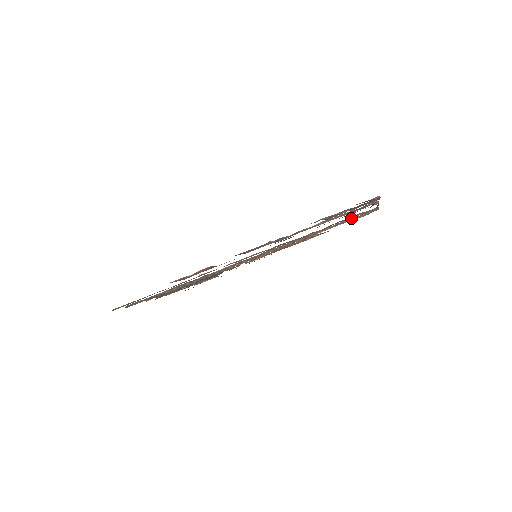
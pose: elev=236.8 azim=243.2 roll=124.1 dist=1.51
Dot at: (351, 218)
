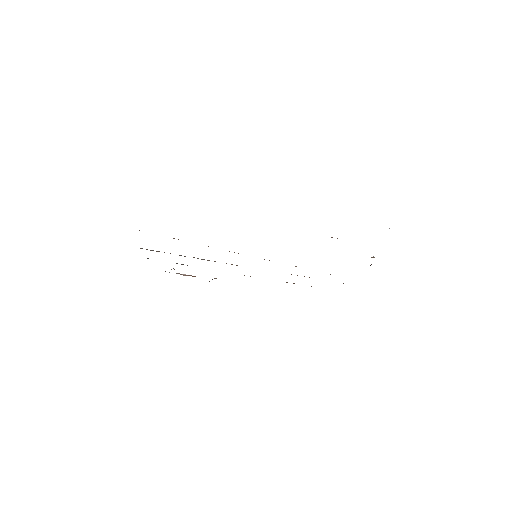
Dot at: occluded
